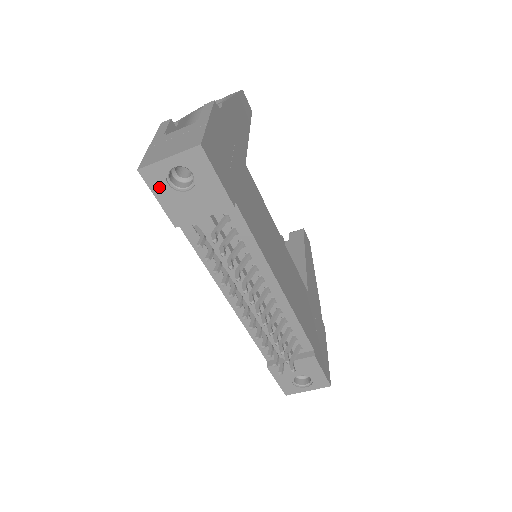
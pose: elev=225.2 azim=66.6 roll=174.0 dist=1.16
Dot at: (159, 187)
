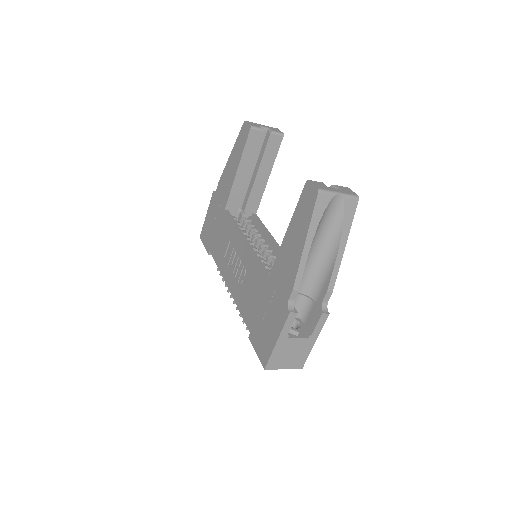
Dot at: occluded
